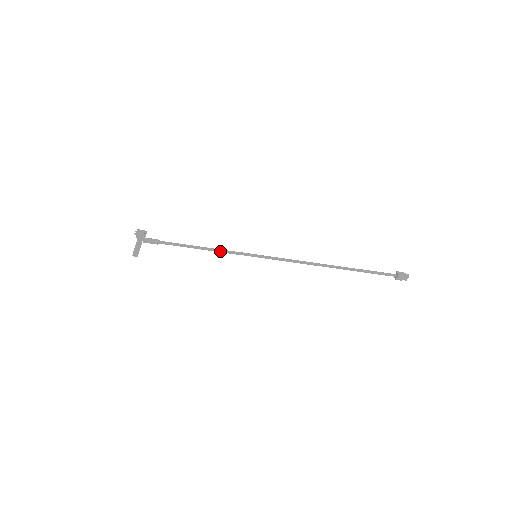
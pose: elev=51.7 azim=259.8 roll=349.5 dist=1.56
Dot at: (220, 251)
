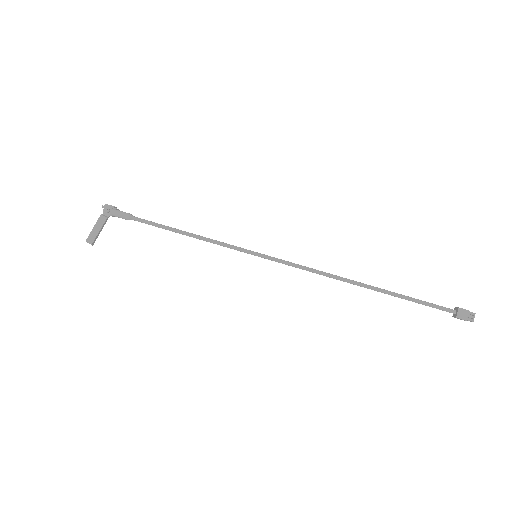
Dot at: (209, 239)
